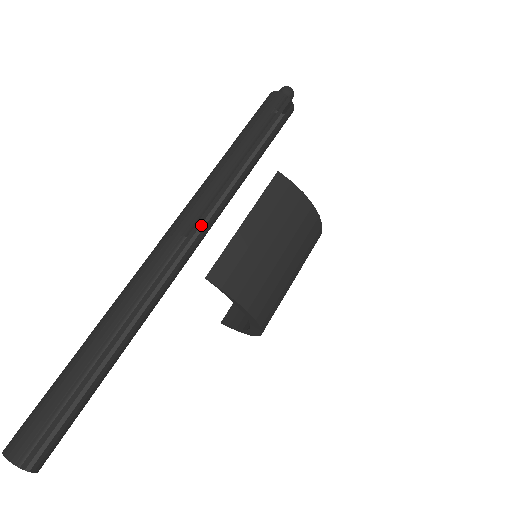
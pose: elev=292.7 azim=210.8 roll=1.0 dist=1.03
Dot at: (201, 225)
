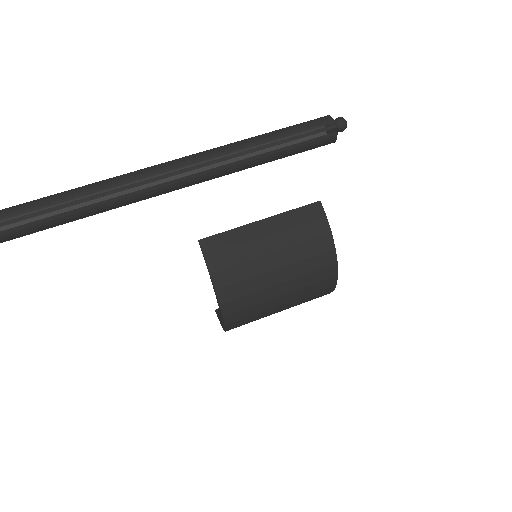
Dot at: (190, 171)
